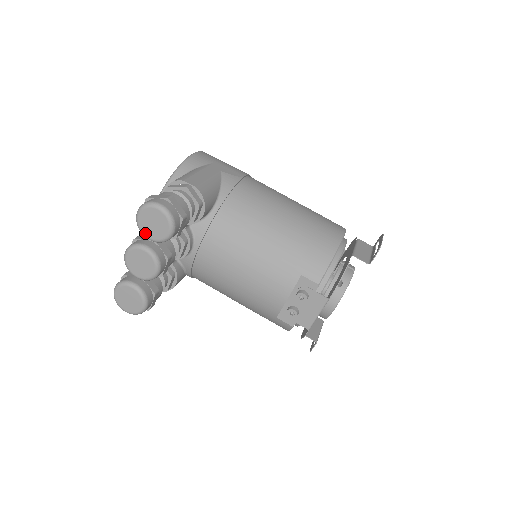
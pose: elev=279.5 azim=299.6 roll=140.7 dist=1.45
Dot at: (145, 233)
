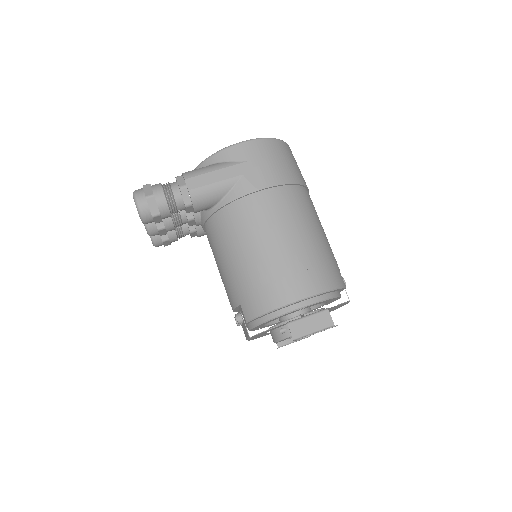
Dot at: occluded
